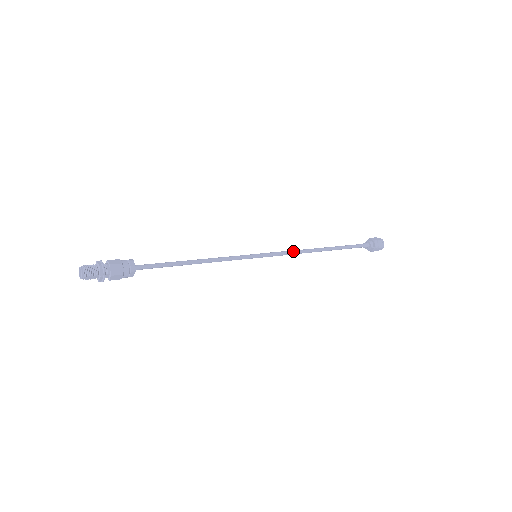
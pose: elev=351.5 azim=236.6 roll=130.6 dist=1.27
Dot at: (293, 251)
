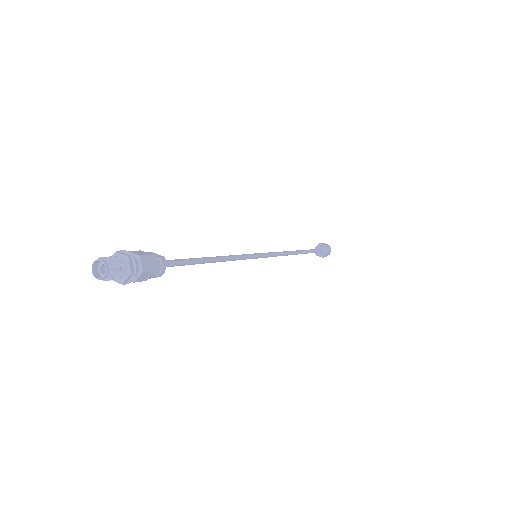
Dot at: (281, 254)
